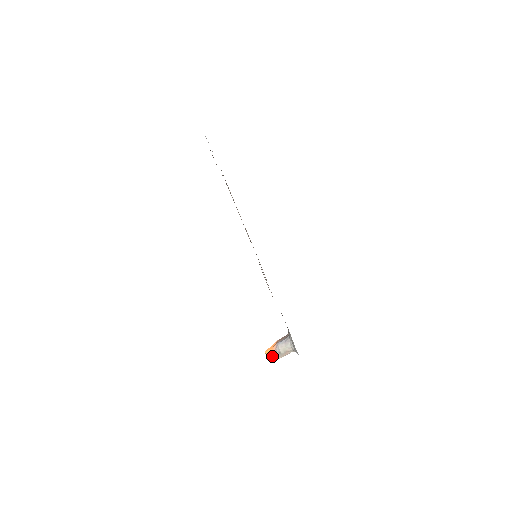
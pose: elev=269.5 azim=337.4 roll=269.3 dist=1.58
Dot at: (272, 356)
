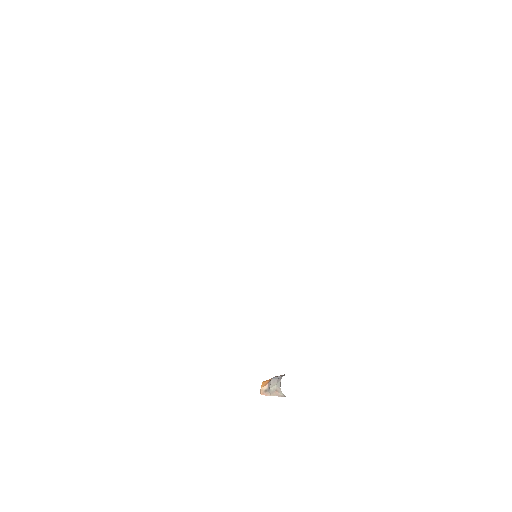
Dot at: (263, 389)
